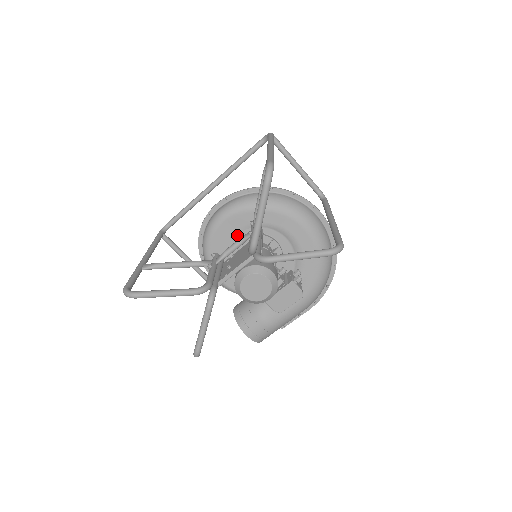
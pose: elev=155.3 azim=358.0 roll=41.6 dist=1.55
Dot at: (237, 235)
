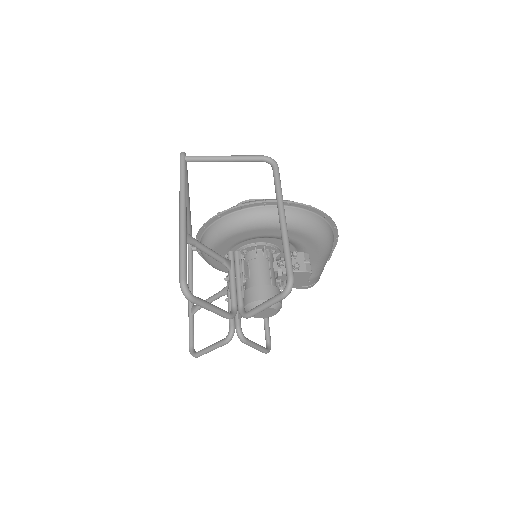
Dot at: occluded
